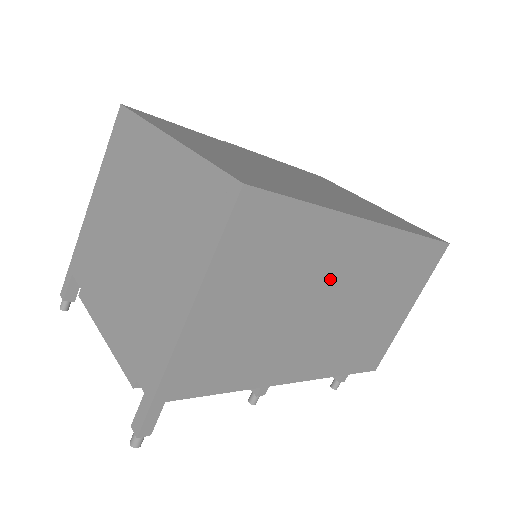
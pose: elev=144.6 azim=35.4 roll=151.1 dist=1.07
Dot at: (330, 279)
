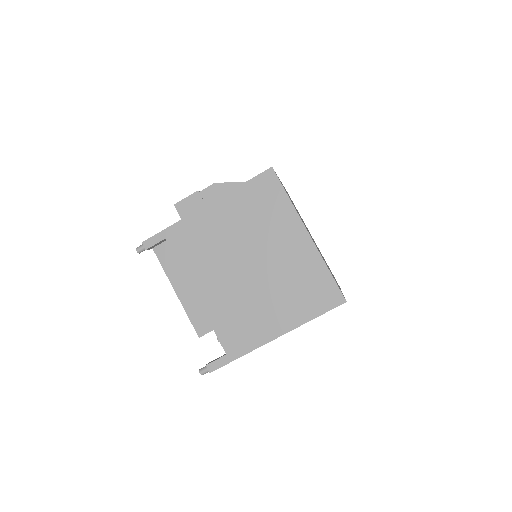
Dot at: occluded
